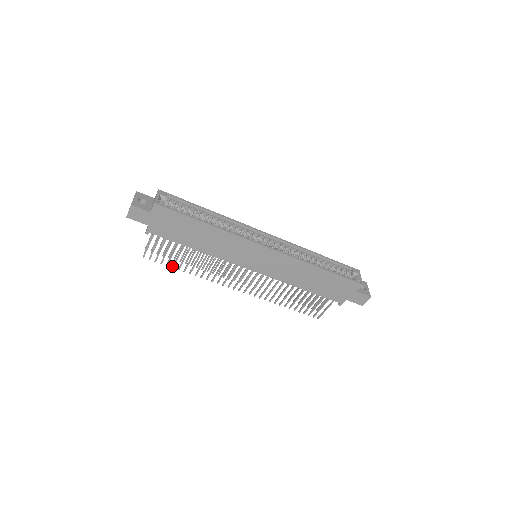
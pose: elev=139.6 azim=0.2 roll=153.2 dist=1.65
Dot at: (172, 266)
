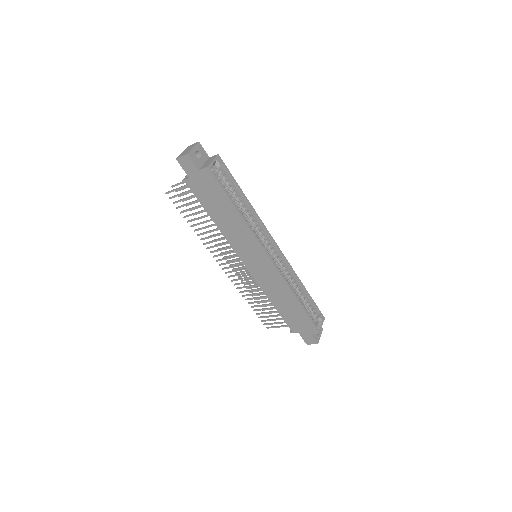
Dot at: (184, 216)
